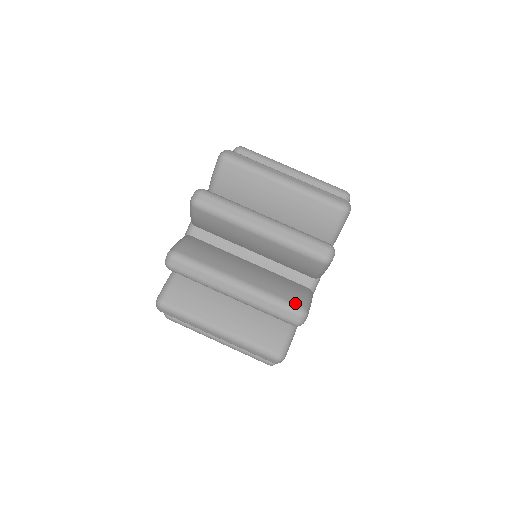
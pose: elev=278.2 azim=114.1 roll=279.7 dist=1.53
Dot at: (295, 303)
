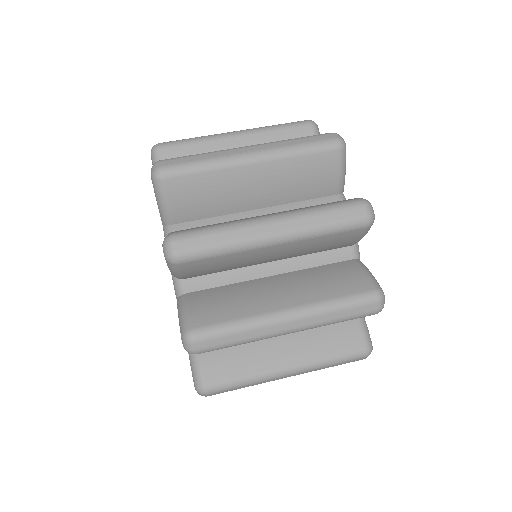
Dot at: occluded
